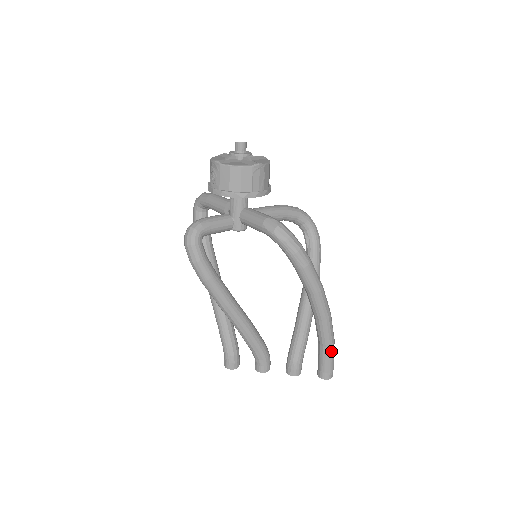
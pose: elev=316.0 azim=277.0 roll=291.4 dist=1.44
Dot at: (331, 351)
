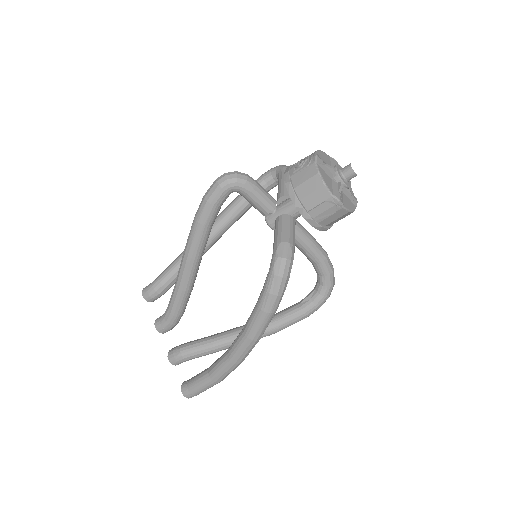
Dot at: (209, 384)
